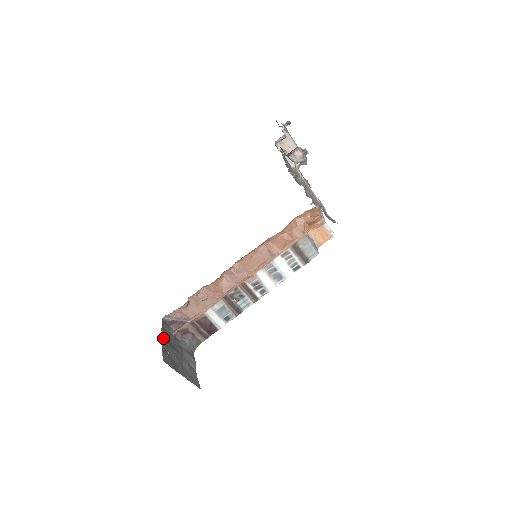
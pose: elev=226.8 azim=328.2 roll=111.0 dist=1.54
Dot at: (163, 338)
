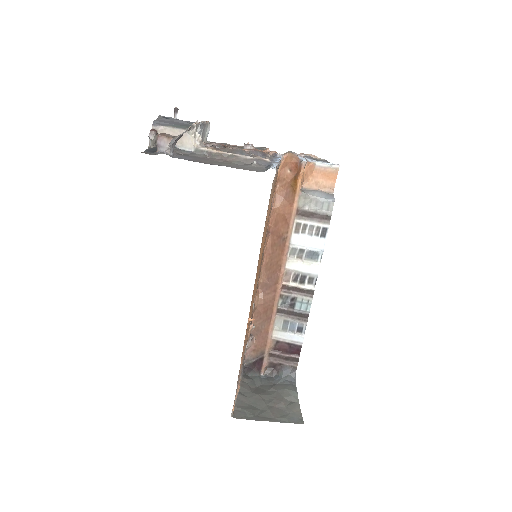
Dot at: (241, 389)
